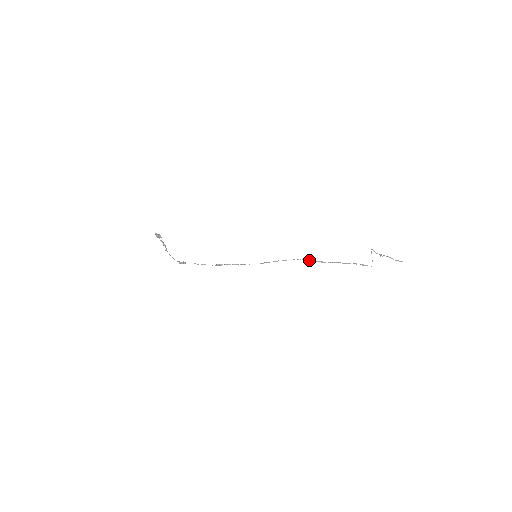
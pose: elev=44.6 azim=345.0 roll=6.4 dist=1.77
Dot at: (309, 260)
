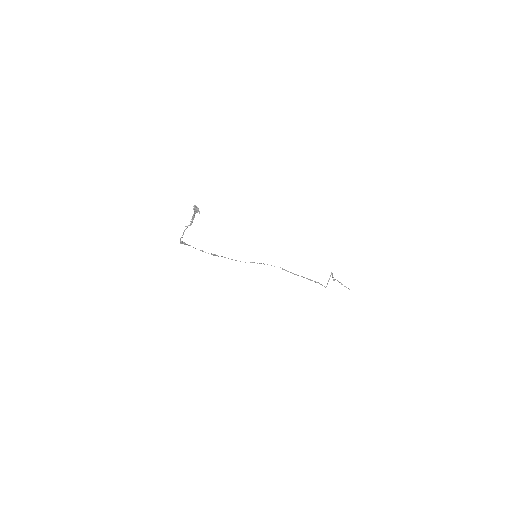
Dot at: (284, 269)
